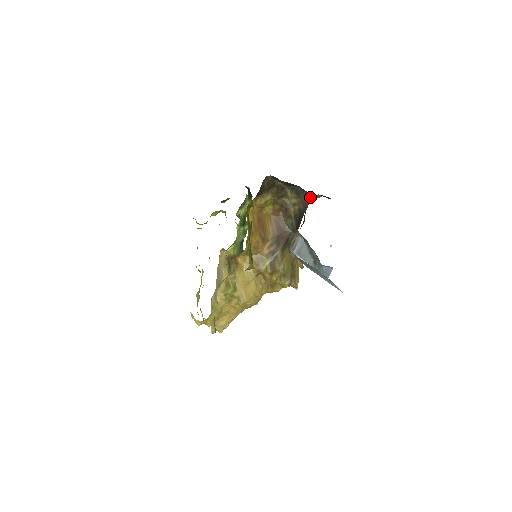
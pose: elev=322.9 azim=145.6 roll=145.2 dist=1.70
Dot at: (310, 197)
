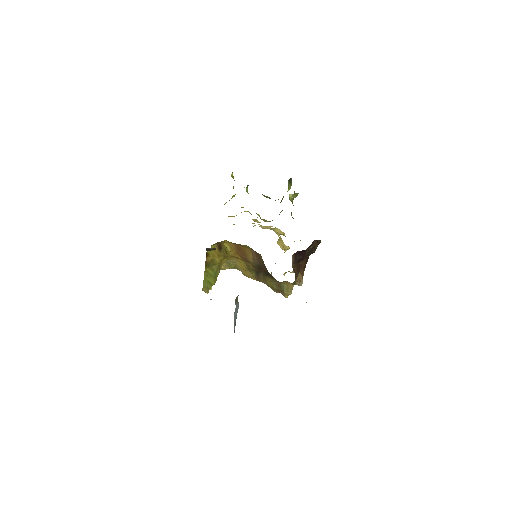
Dot at: occluded
